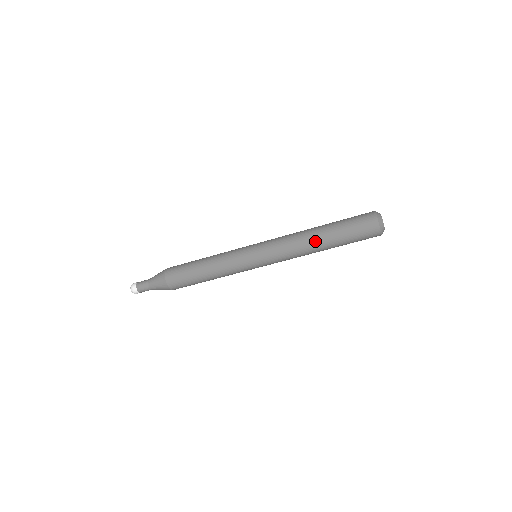
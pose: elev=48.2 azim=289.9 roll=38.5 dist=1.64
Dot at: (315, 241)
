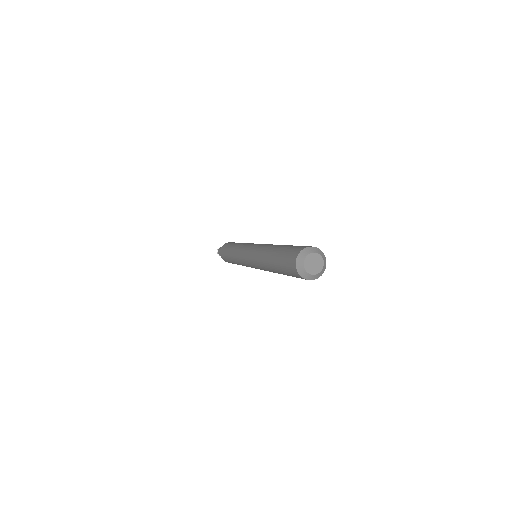
Dot at: (266, 262)
